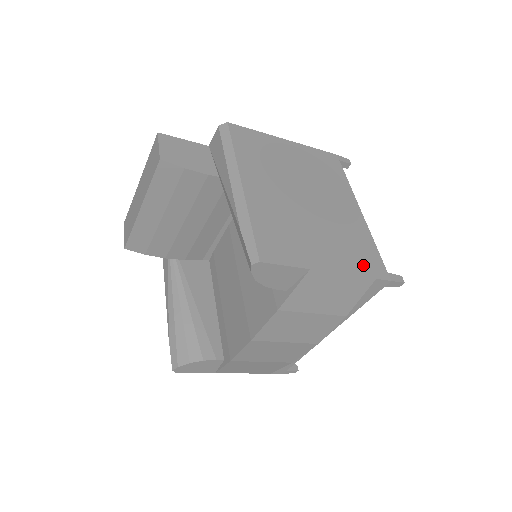
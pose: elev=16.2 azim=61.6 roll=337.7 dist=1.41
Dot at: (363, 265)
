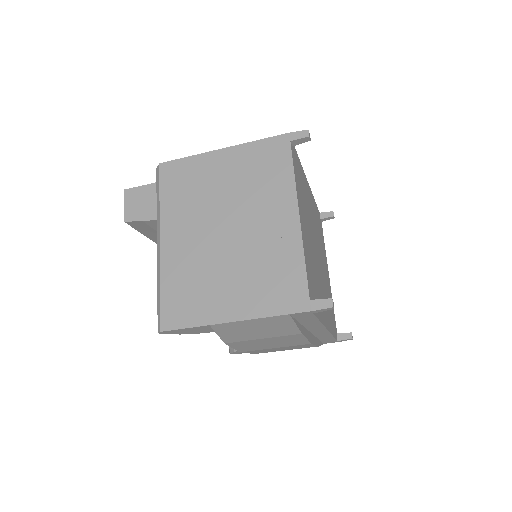
Dot at: (277, 300)
